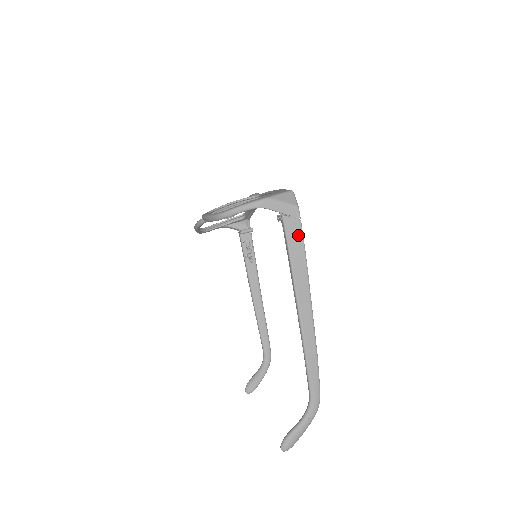
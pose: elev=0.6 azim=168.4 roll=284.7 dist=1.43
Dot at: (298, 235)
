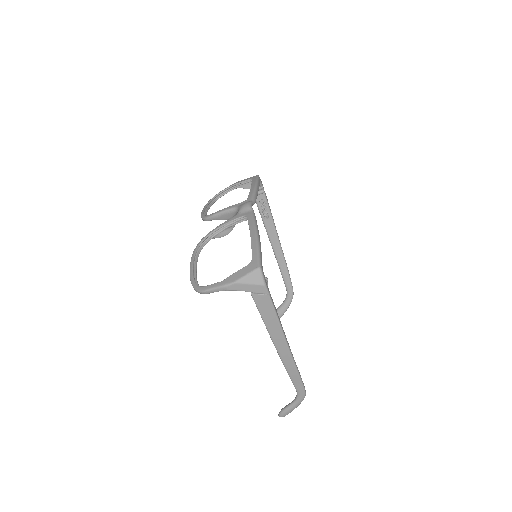
Dot at: (268, 306)
